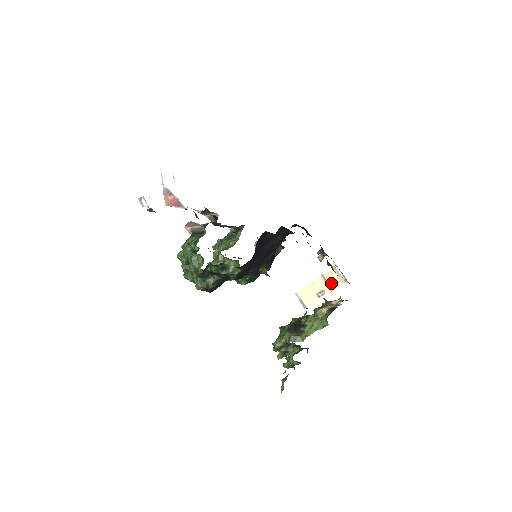
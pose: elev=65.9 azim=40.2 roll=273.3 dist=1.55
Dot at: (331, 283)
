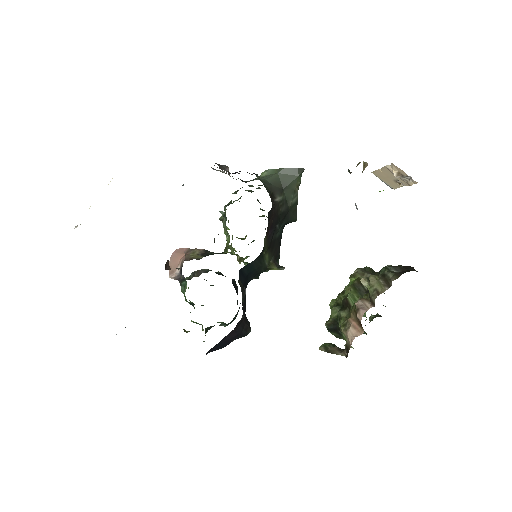
Dot at: (403, 177)
